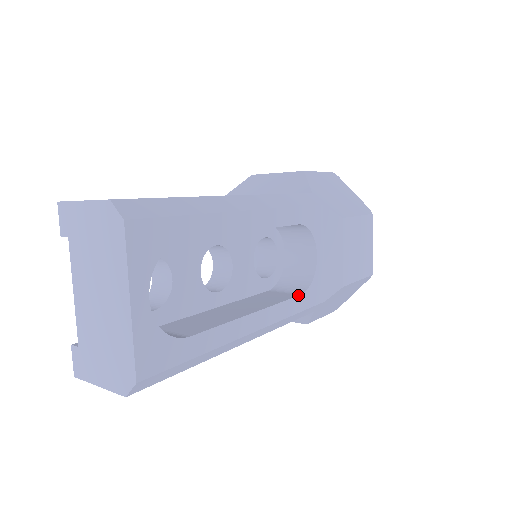
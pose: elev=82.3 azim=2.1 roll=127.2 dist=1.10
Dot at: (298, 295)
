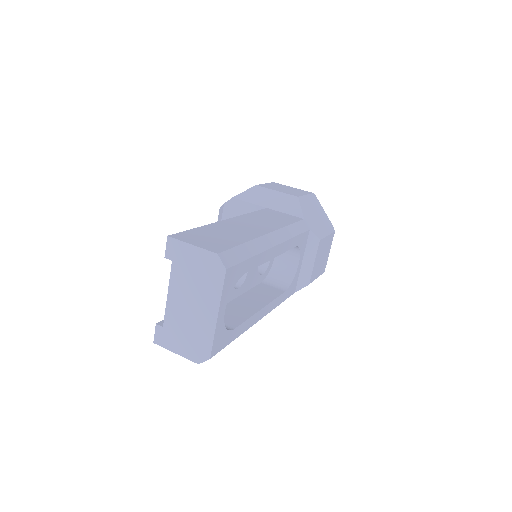
Dot at: (284, 292)
